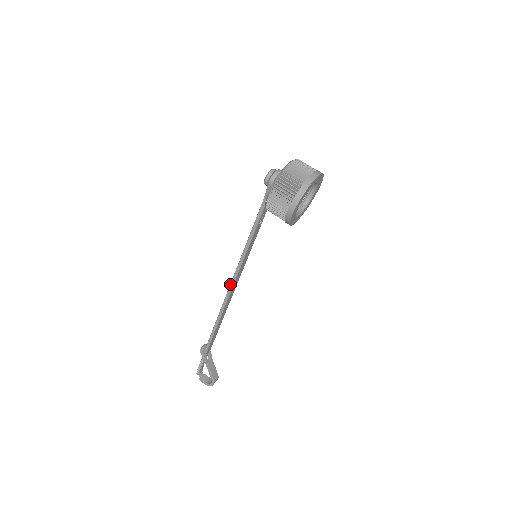
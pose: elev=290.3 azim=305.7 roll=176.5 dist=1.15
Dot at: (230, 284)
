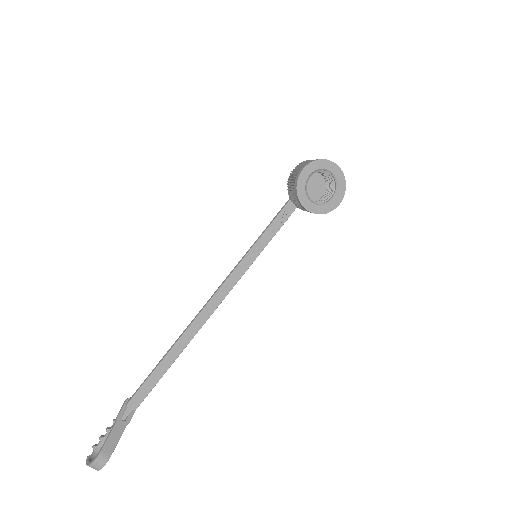
Dot at: (216, 290)
